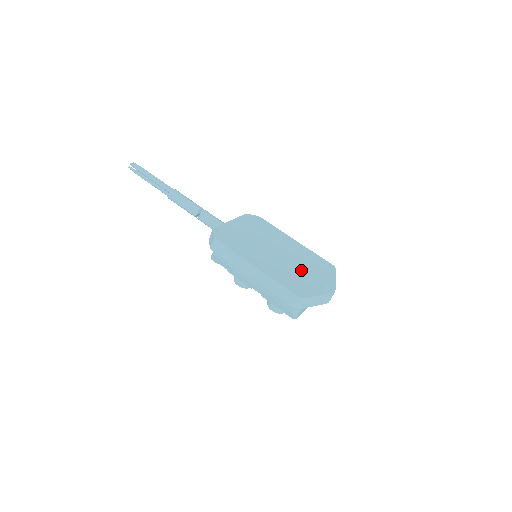
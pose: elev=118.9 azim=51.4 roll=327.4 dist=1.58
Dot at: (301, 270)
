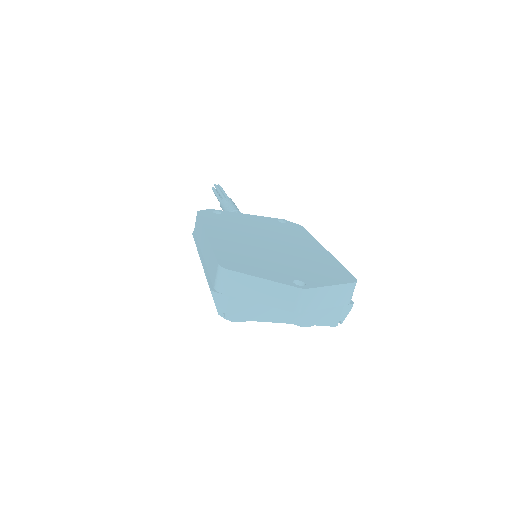
Dot at: (279, 259)
